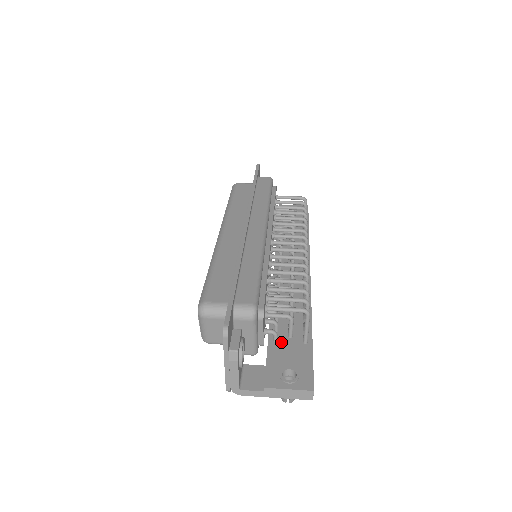
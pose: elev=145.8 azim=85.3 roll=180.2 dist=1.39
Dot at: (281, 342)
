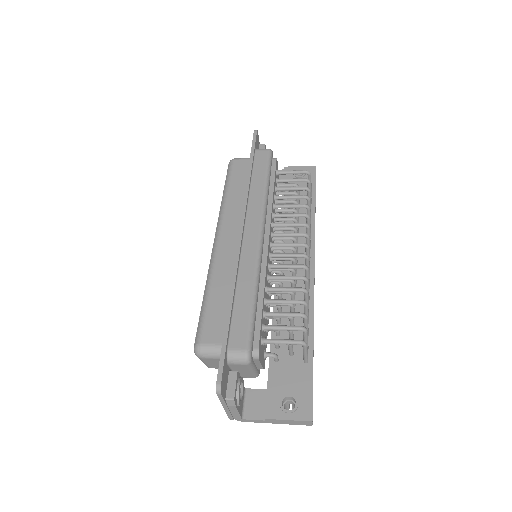
Dot at: (282, 362)
